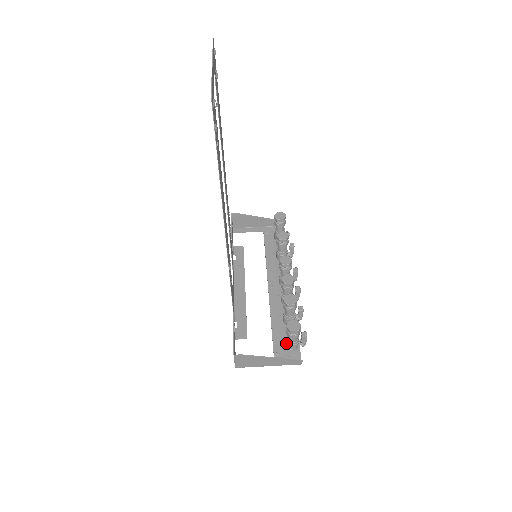
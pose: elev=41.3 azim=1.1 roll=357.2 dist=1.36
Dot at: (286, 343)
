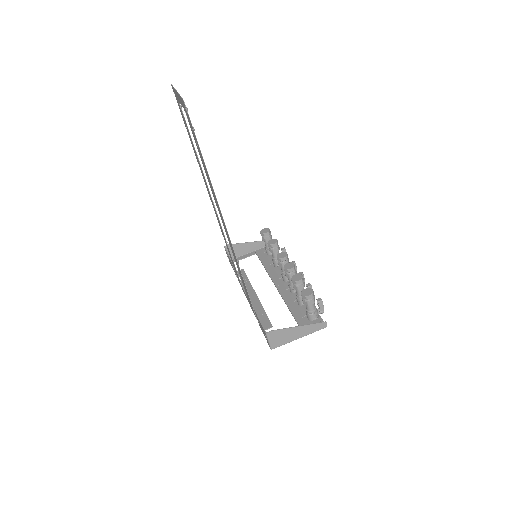
Dot at: (307, 315)
